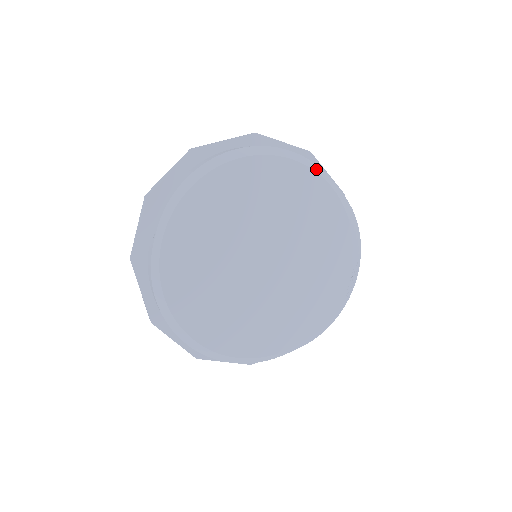
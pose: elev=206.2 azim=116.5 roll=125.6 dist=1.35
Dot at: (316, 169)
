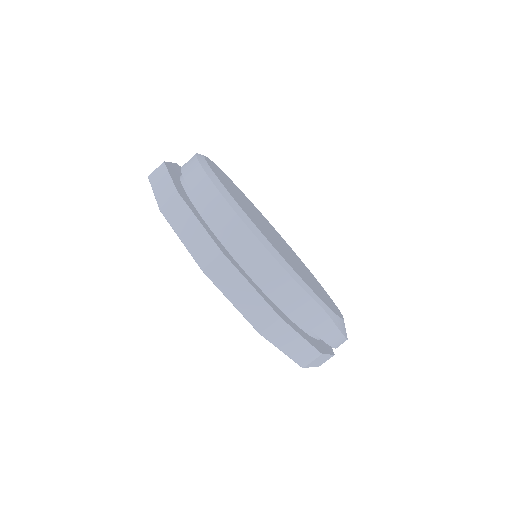
Dot at: occluded
